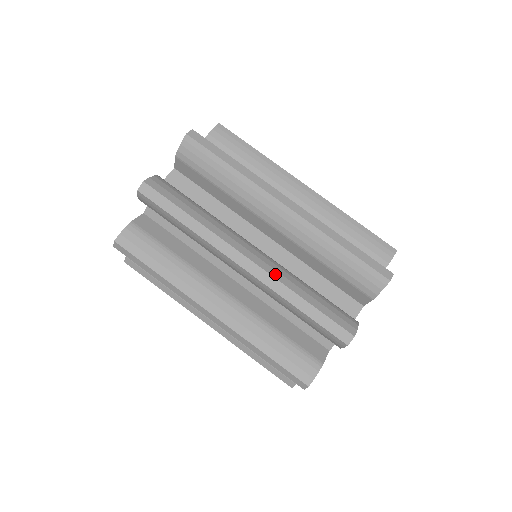
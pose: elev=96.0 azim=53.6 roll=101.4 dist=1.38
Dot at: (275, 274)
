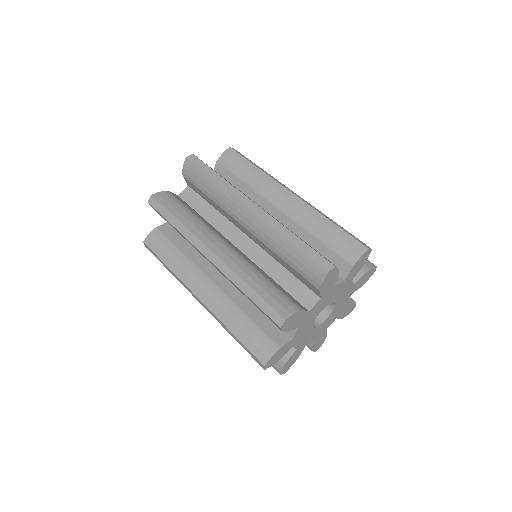
Dot at: occluded
